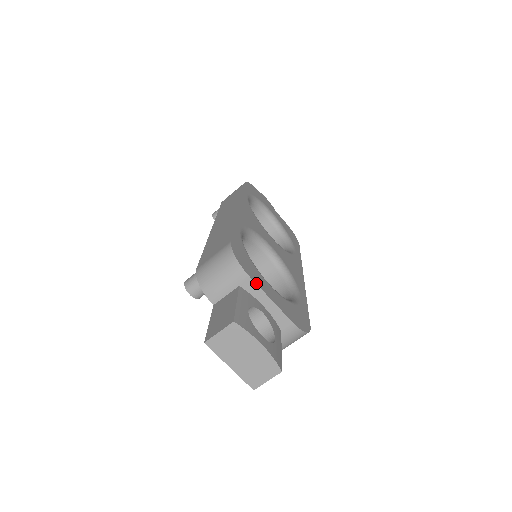
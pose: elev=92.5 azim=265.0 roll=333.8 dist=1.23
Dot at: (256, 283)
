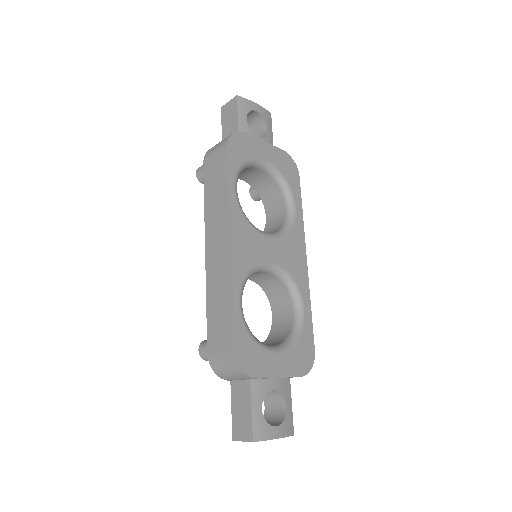
Dot at: (264, 377)
